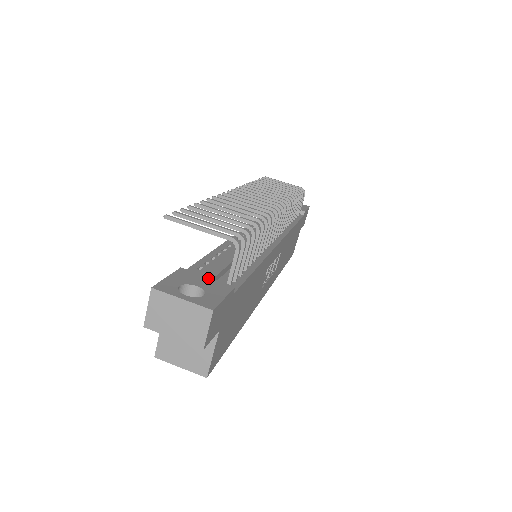
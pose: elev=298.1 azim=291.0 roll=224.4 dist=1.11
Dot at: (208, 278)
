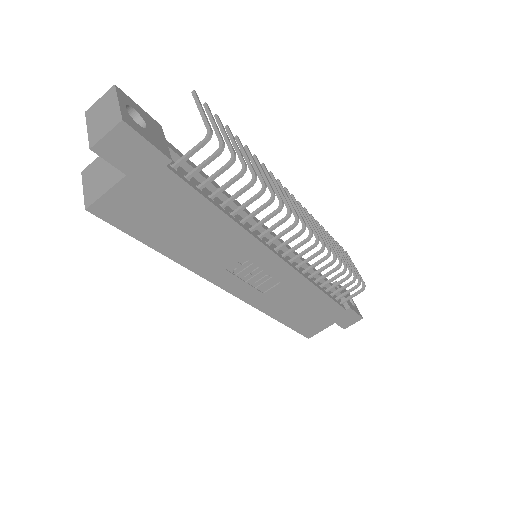
Dot at: (165, 142)
